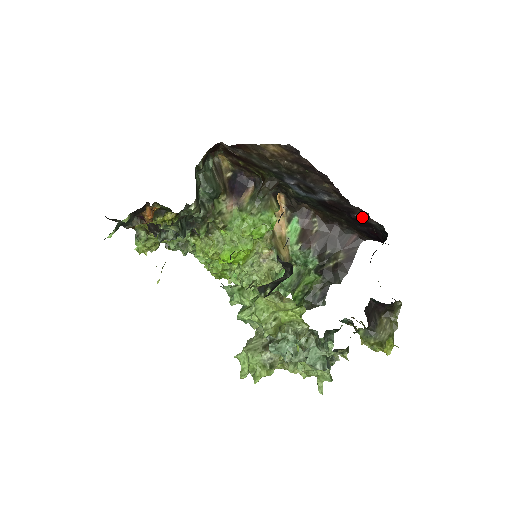
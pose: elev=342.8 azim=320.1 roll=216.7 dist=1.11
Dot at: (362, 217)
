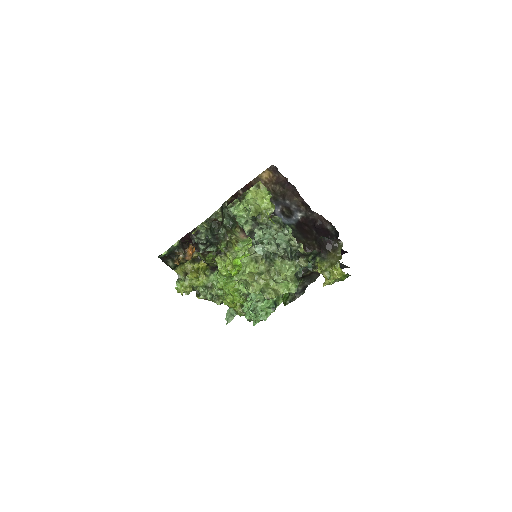
Dot at: (321, 224)
